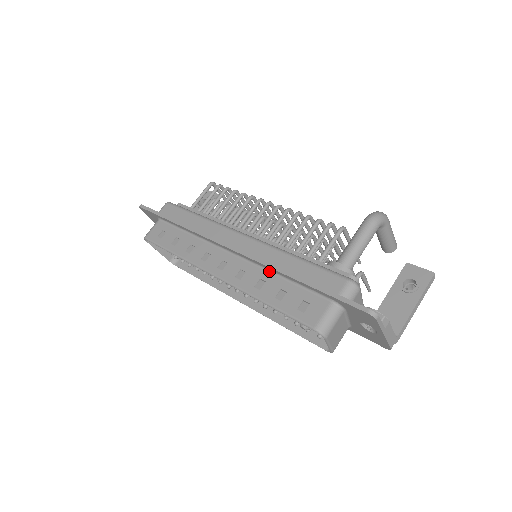
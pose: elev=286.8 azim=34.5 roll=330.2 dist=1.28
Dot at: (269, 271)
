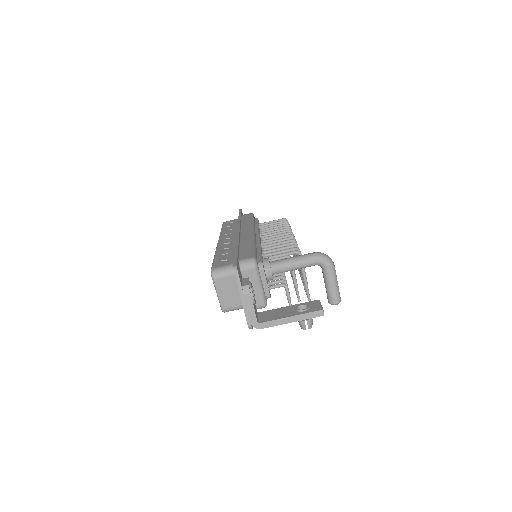
Dot at: occluded
